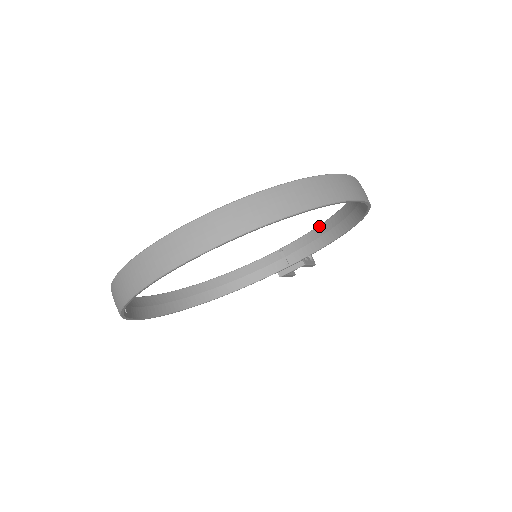
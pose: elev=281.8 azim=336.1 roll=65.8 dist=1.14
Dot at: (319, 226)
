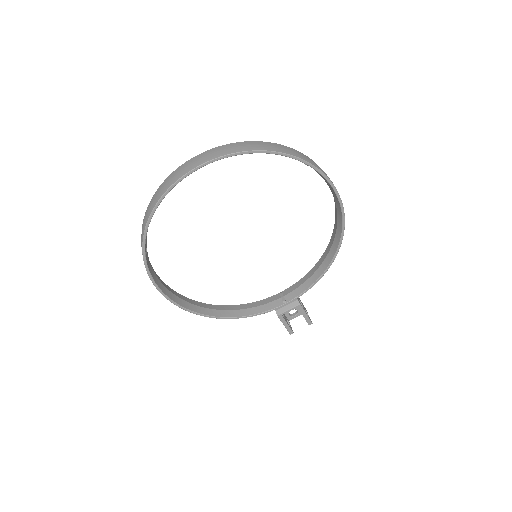
Dot at: (313, 267)
